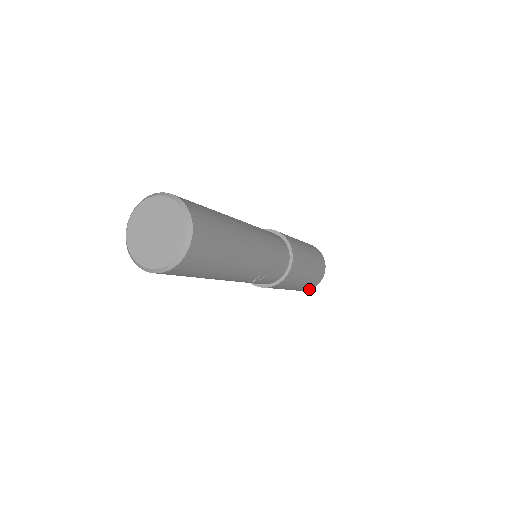
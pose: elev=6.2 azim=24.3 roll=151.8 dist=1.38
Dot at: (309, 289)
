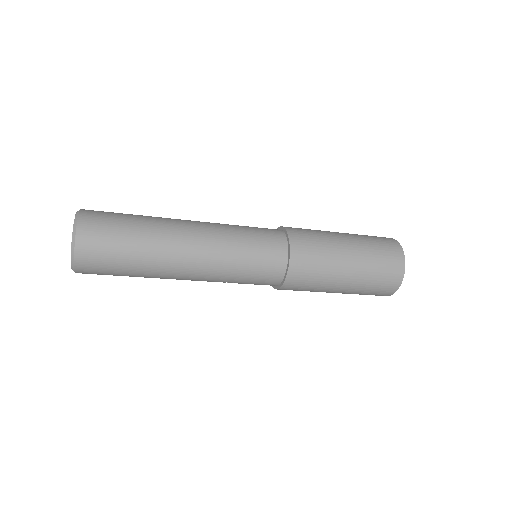
Dot at: occluded
